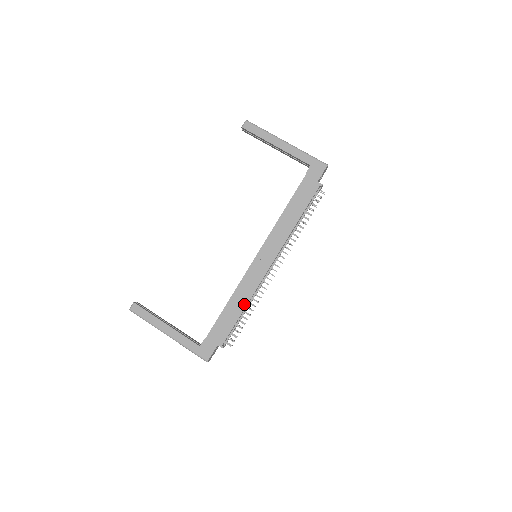
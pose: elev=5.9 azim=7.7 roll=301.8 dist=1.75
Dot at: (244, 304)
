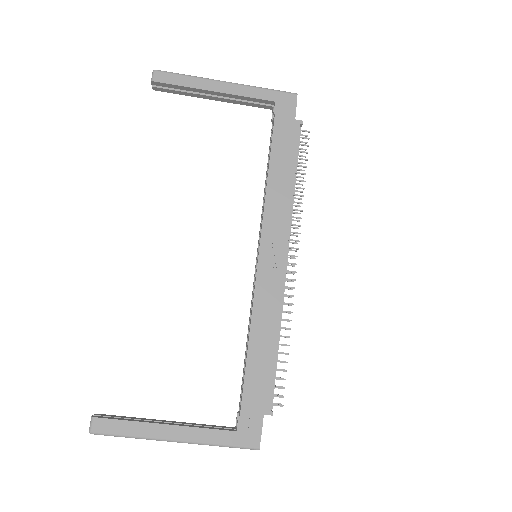
Dot at: (274, 332)
